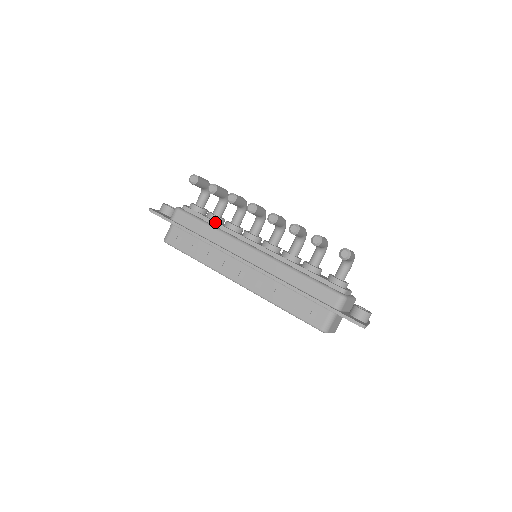
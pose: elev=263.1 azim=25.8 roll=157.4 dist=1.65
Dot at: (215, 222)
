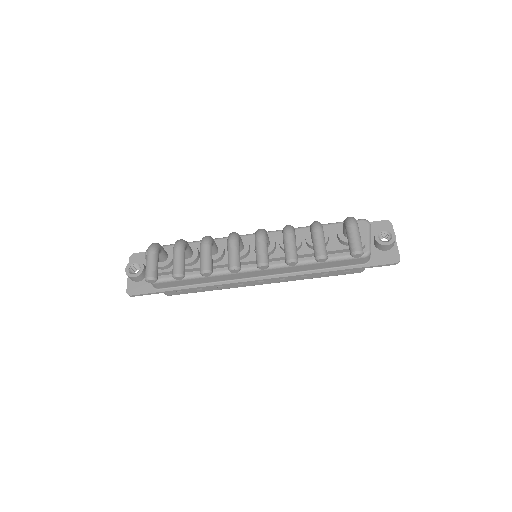
Dot at: (197, 268)
